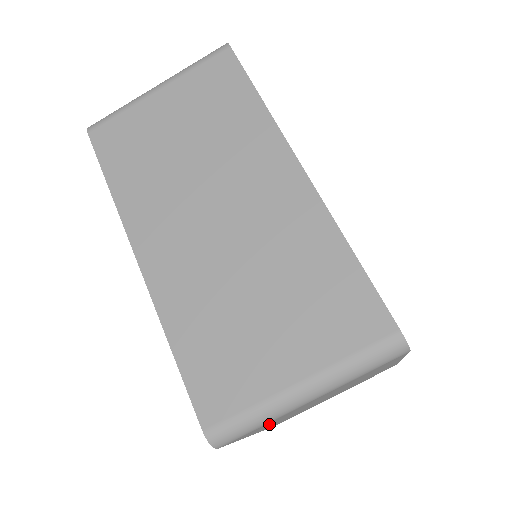
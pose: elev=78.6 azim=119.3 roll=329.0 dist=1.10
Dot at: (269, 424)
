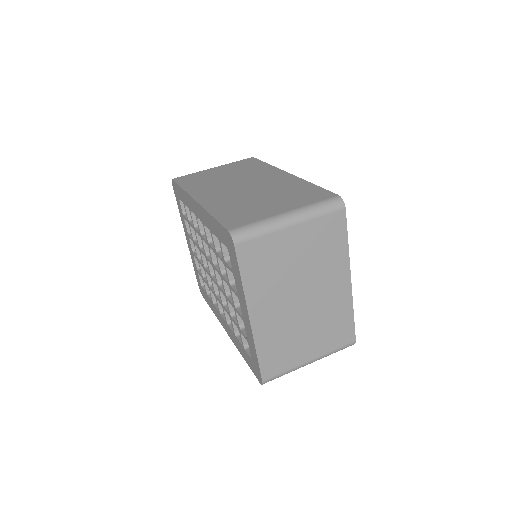
Dot at: (264, 266)
